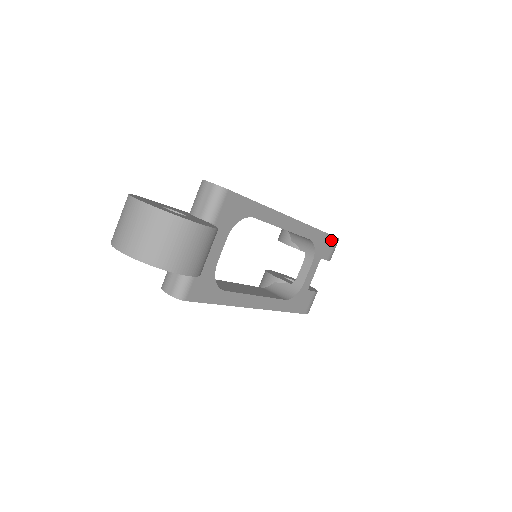
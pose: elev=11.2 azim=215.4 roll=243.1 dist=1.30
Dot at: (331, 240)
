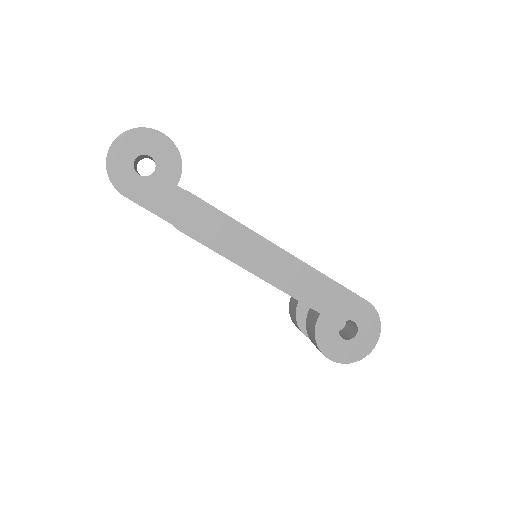
Dot at: occluded
